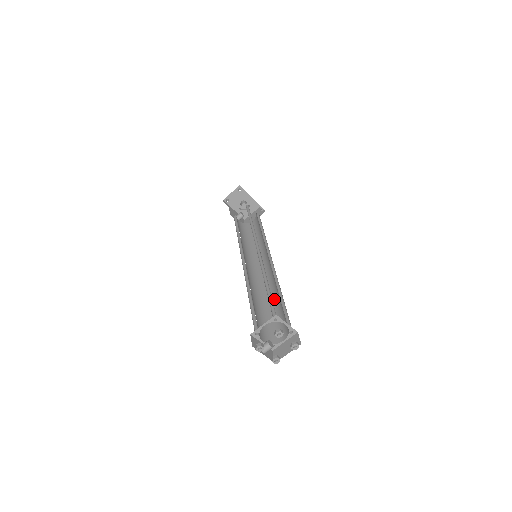
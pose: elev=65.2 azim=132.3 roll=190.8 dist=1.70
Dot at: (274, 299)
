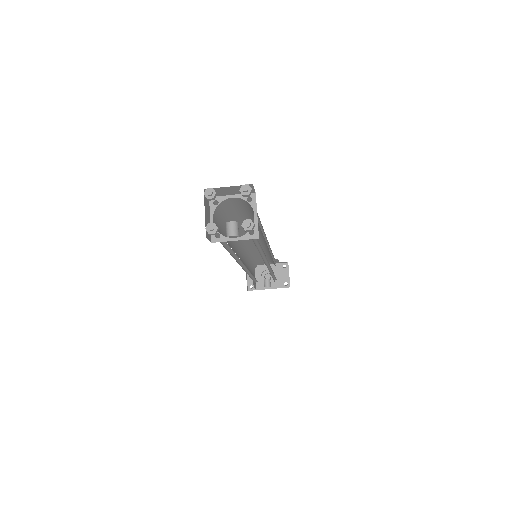
Dot at: occluded
